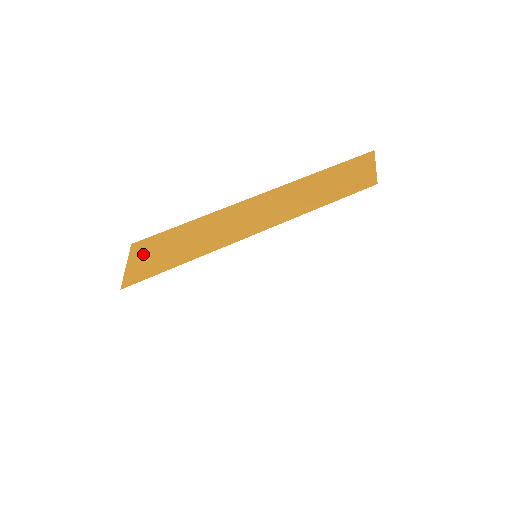
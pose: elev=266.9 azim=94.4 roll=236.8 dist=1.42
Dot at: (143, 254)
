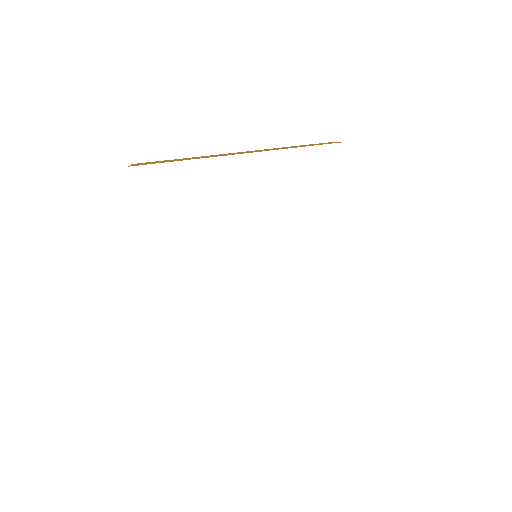
Dot at: (146, 163)
